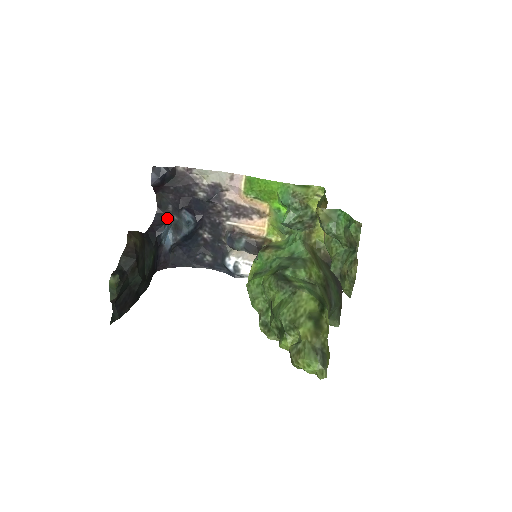
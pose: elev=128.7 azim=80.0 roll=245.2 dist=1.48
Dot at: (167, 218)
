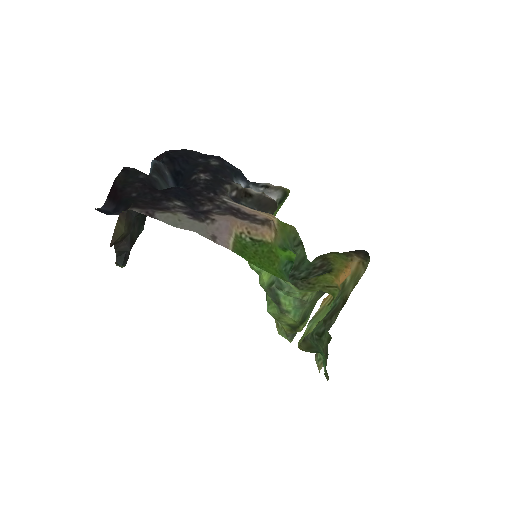
Dot at: occluded
